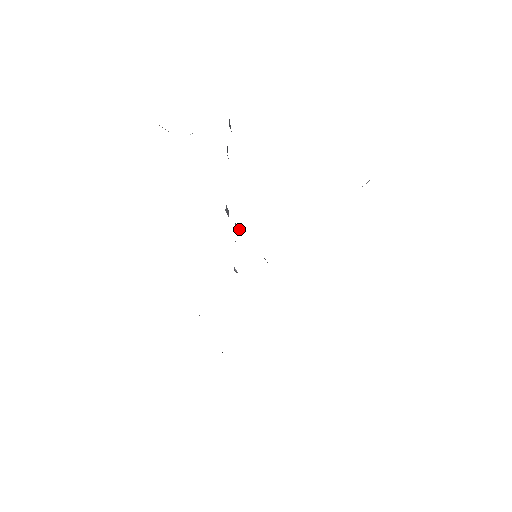
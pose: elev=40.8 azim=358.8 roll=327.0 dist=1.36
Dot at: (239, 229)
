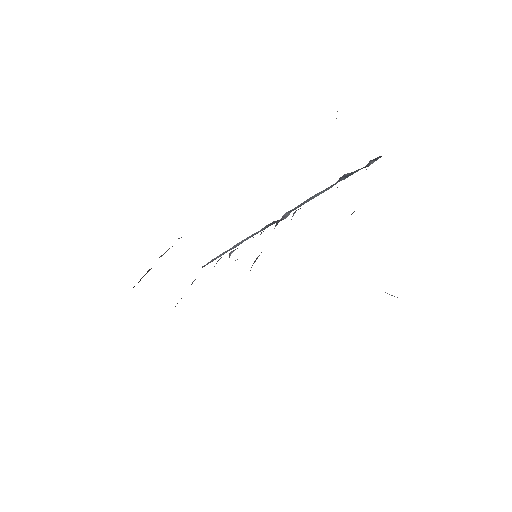
Dot at: occluded
